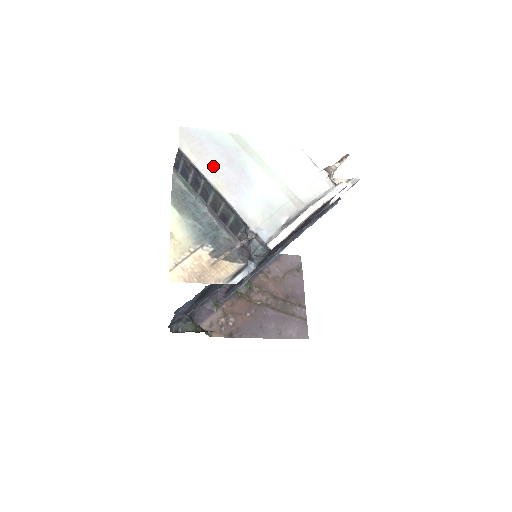
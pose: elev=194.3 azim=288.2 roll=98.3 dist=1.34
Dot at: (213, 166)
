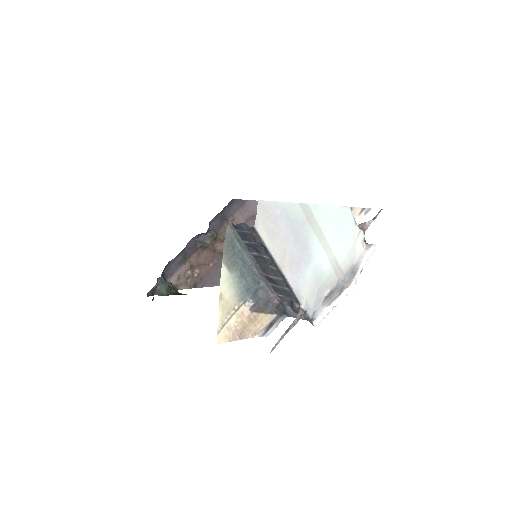
Dot at: (282, 246)
